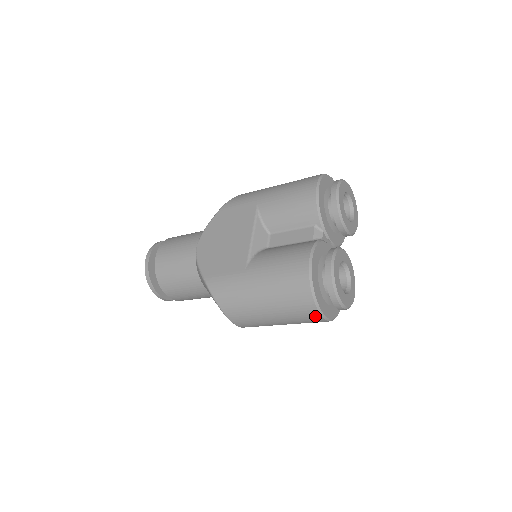
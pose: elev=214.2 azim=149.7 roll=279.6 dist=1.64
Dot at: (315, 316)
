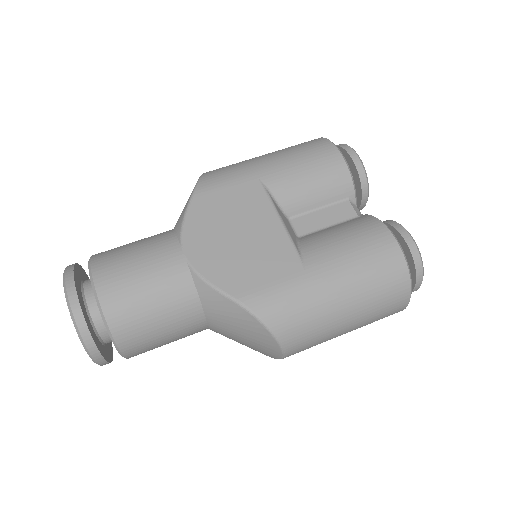
Dot at: (401, 307)
